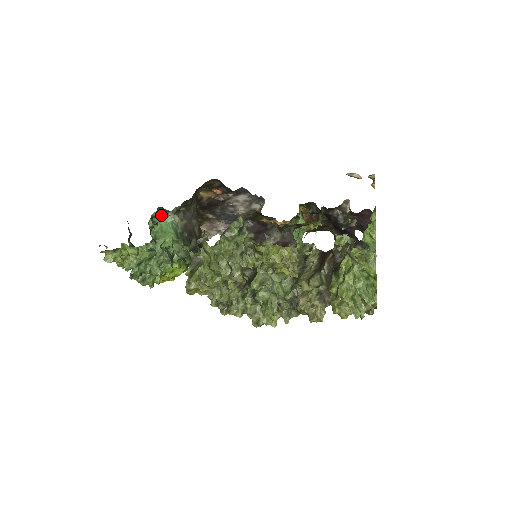
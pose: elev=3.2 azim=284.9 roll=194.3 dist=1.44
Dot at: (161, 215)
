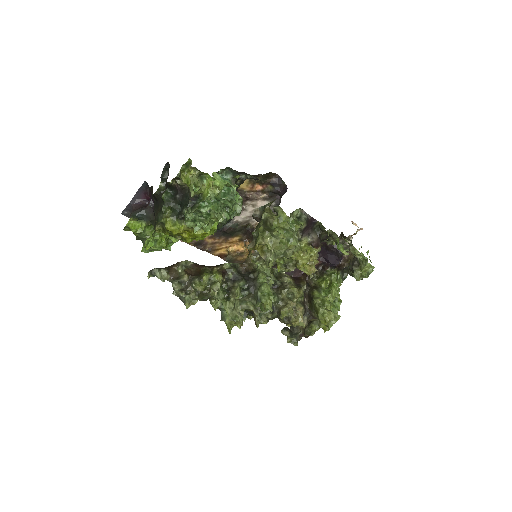
Dot at: occluded
